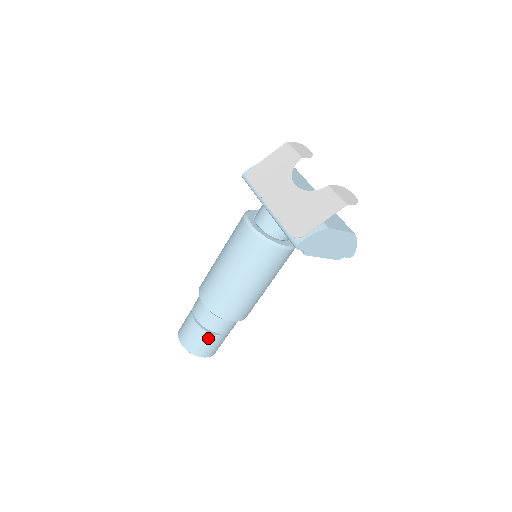
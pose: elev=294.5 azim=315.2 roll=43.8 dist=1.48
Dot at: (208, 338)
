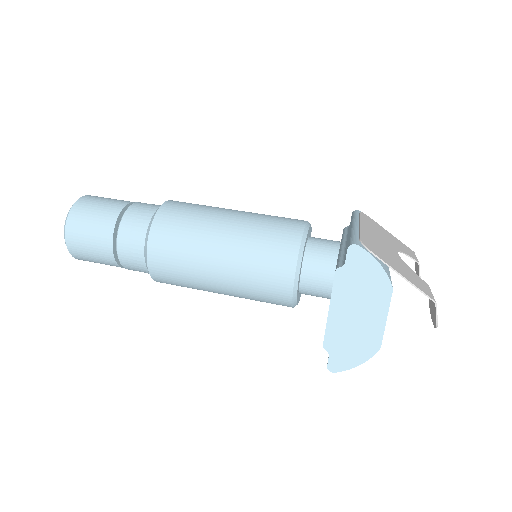
Dot at: (105, 224)
